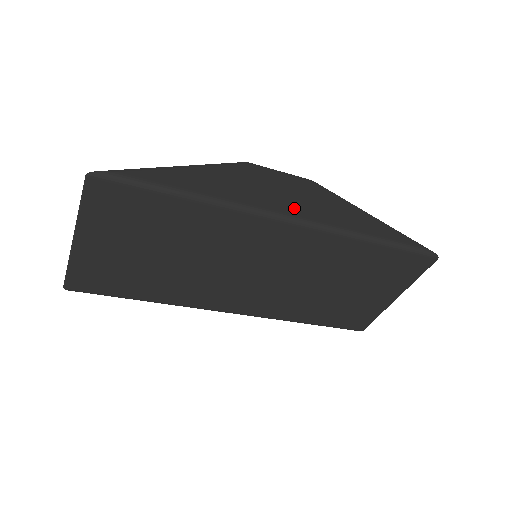
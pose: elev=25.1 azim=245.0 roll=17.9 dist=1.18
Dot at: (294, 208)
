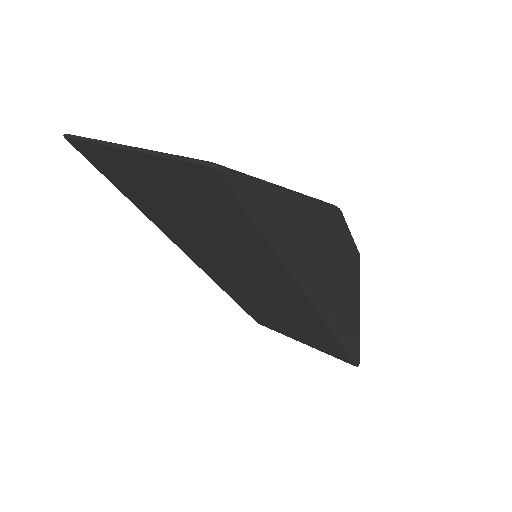
Dot at: (326, 290)
